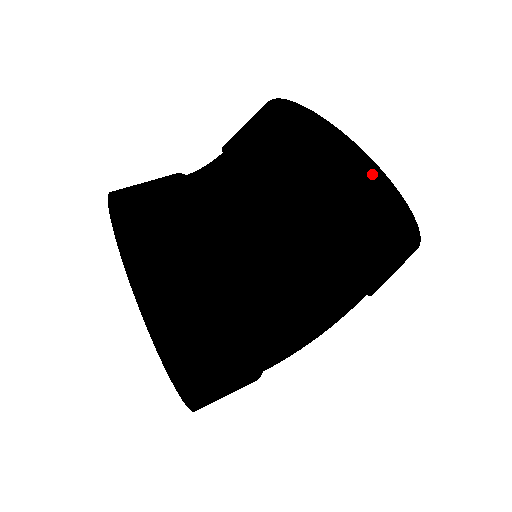
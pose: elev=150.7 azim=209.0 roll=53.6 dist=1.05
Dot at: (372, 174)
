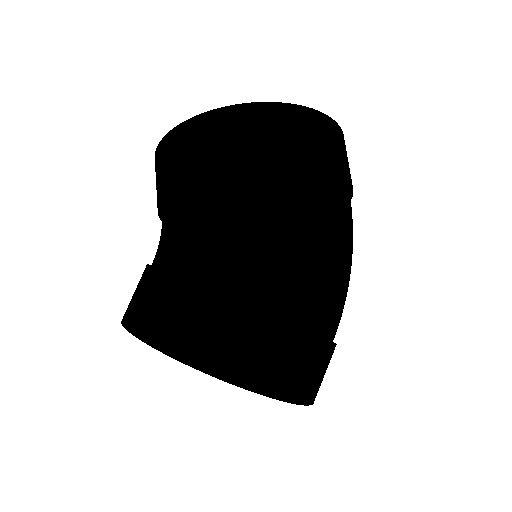
Dot at: (171, 138)
